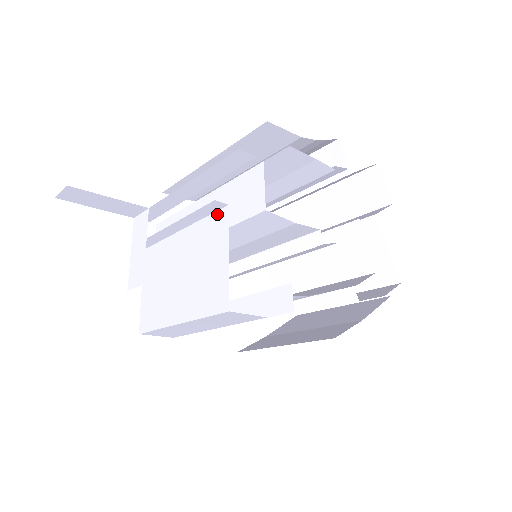
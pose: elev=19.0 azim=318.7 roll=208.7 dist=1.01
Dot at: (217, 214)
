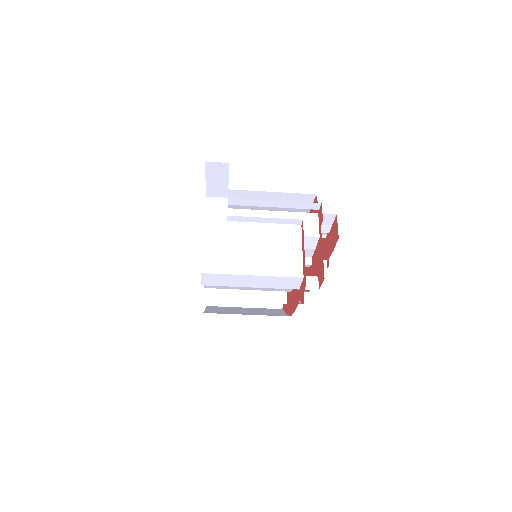
Dot at: (291, 226)
